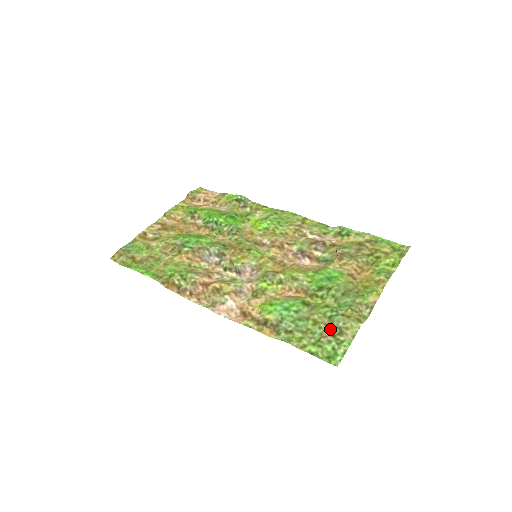
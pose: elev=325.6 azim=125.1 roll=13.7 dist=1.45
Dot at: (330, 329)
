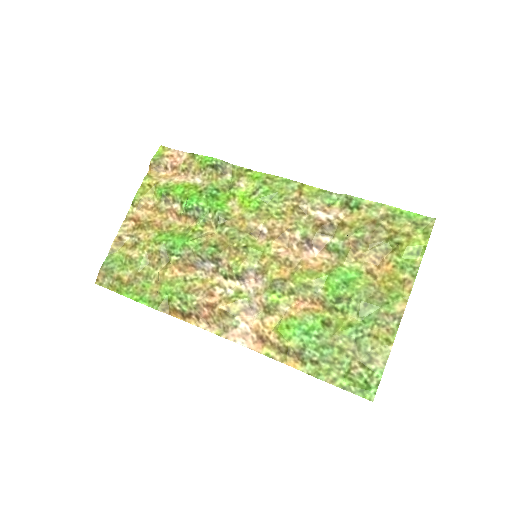
Dot at: (358, 357)
